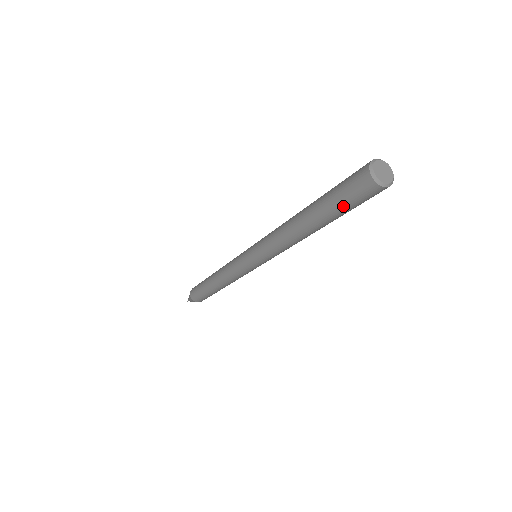
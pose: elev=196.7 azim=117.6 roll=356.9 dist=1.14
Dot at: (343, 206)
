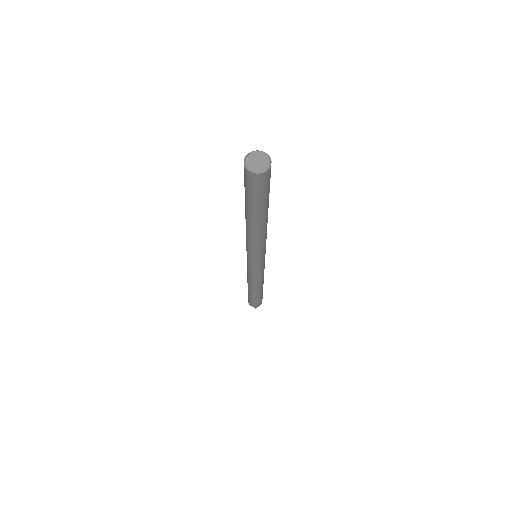
Dot at: (251, 197)
